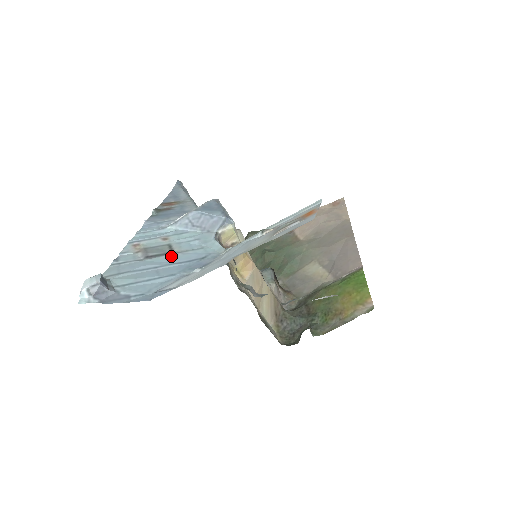
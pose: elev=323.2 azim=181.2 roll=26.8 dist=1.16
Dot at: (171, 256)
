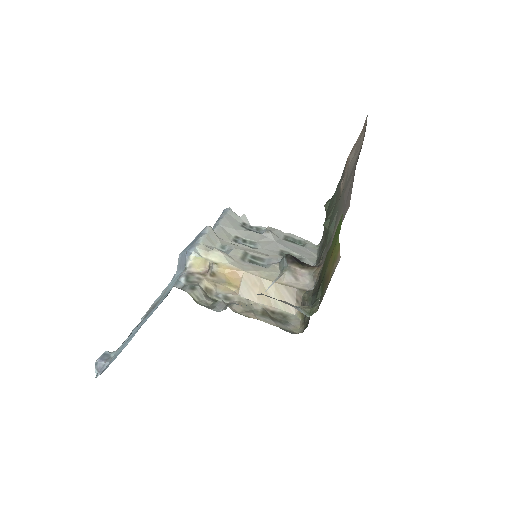
Dot at: (152, 310)
